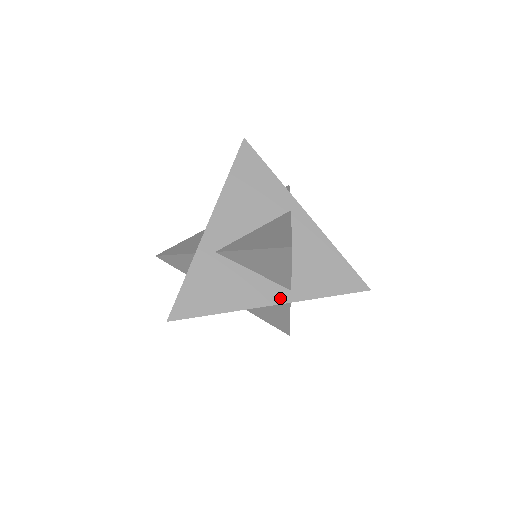
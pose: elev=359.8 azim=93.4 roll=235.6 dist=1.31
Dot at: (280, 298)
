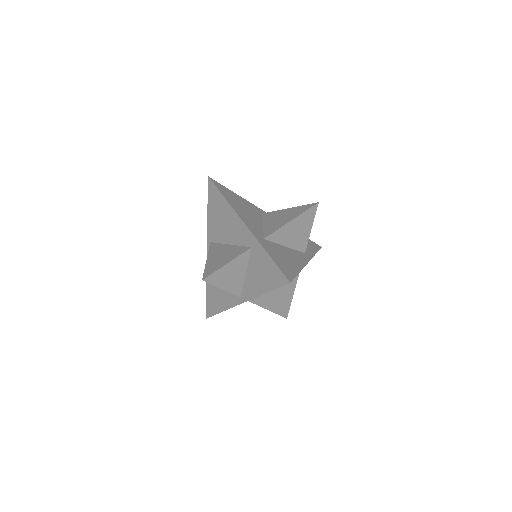
Dot at: (306, 258)
